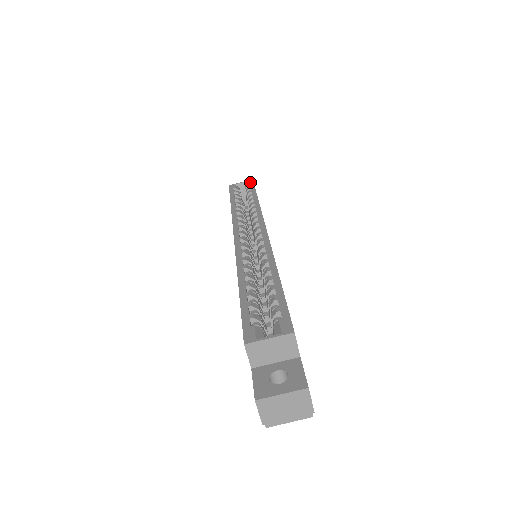
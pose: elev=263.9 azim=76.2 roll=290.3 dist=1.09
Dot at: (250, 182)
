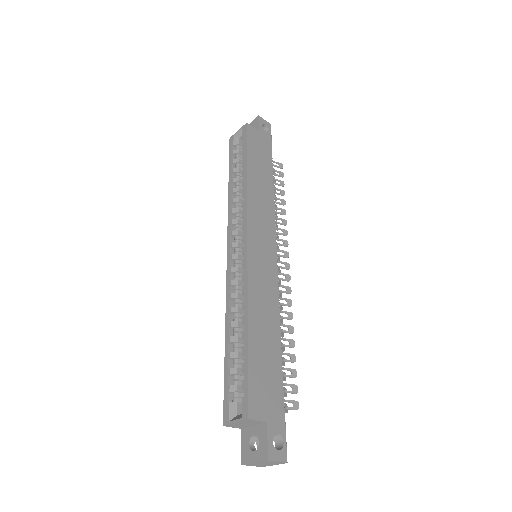
Dot at: (244, 131)
